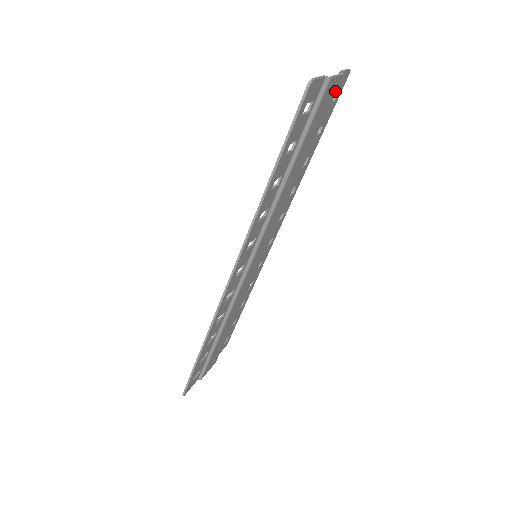
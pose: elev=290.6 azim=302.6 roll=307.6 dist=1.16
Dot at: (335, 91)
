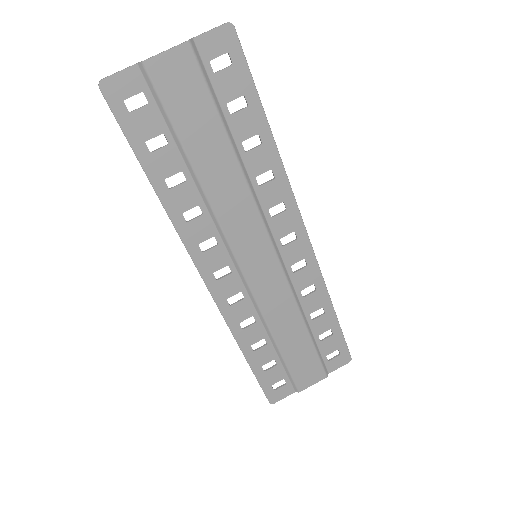
Dot at: (193, 62)
